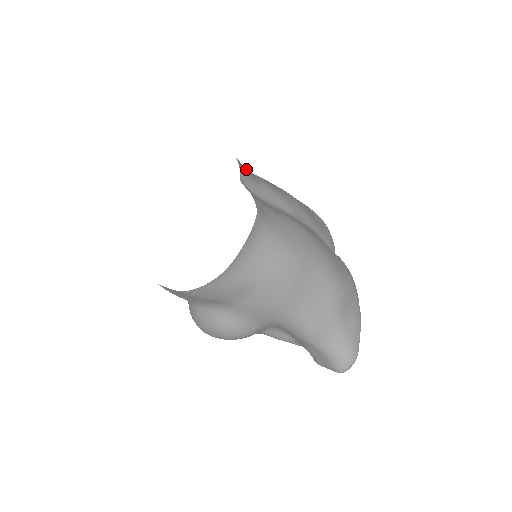
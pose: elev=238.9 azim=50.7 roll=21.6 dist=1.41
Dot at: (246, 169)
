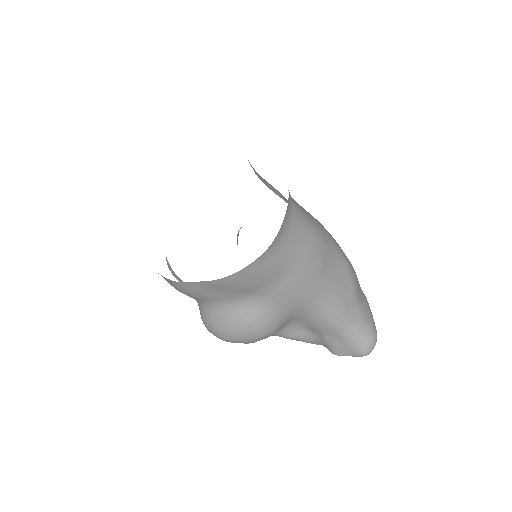
Dot at: occluded
